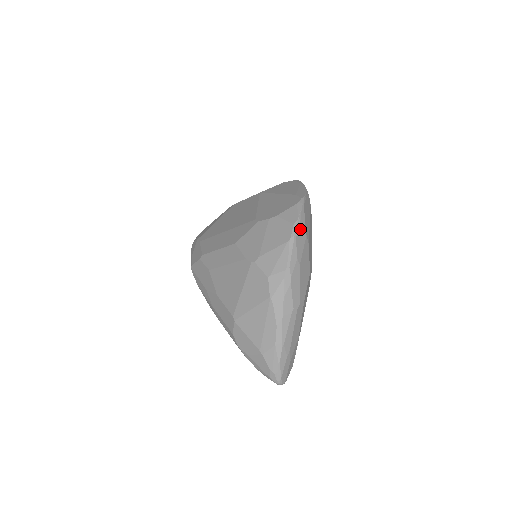
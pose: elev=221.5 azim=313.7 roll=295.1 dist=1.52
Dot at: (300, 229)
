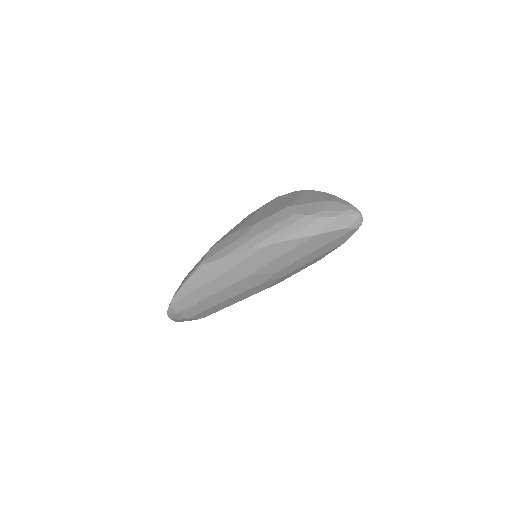
Dot at: occluded
